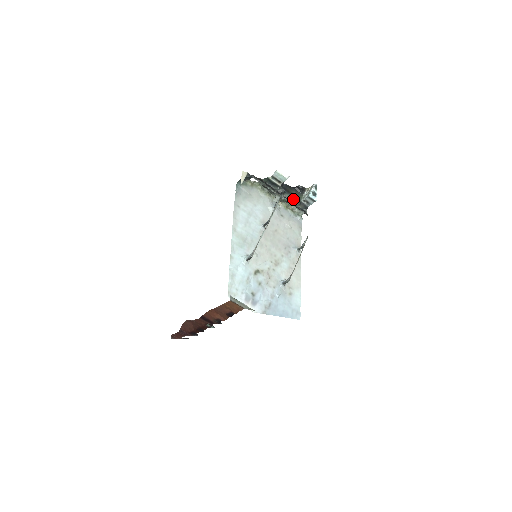
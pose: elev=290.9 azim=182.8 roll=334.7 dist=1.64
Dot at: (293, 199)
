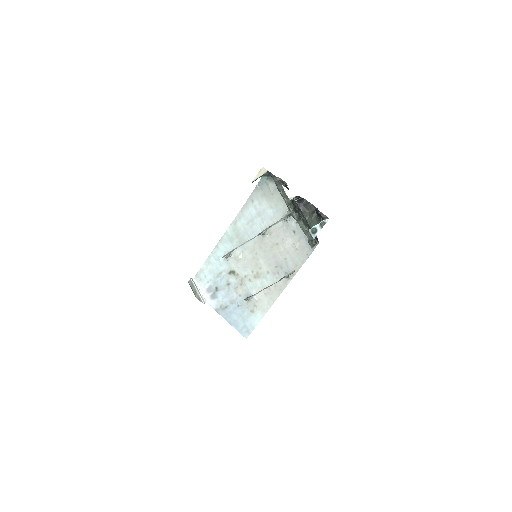
Dot at: (306, 222)
